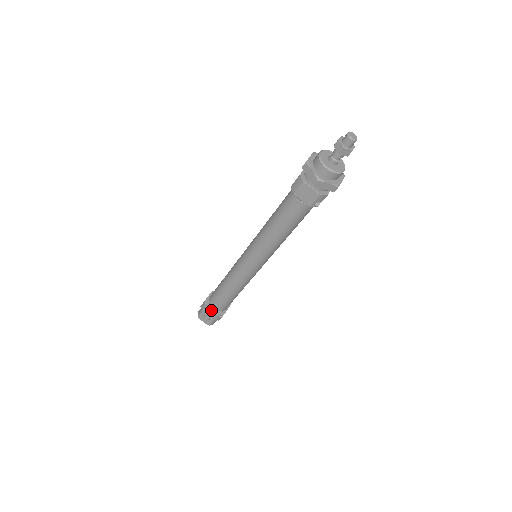
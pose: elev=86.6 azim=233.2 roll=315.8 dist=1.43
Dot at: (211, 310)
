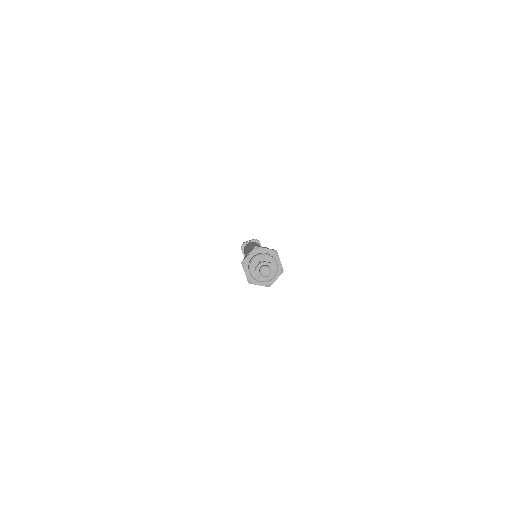
Dot at: occluded
